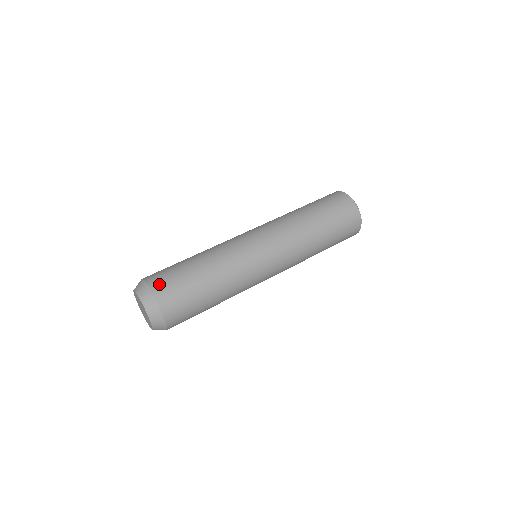
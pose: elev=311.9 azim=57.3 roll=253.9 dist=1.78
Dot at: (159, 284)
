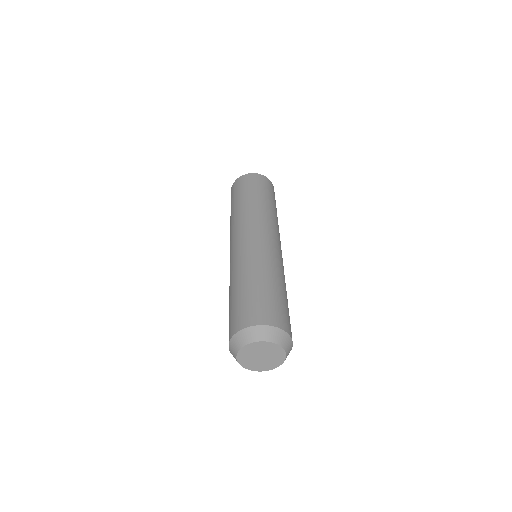
Dot at: (240, 321)
